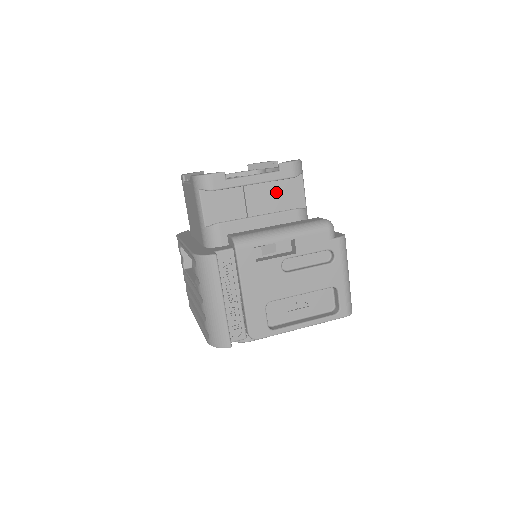
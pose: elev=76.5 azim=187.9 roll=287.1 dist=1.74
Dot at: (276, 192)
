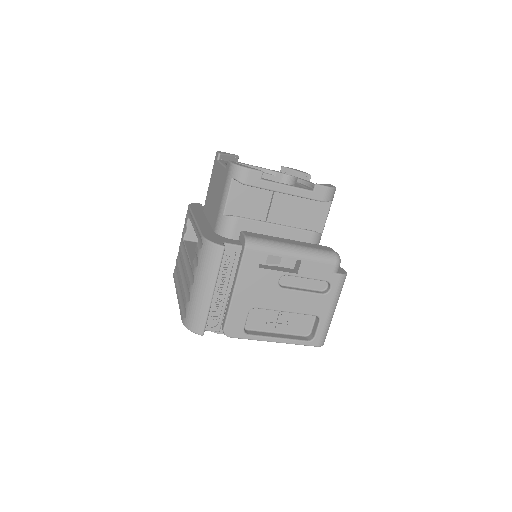
Dot at: (301, 208)
